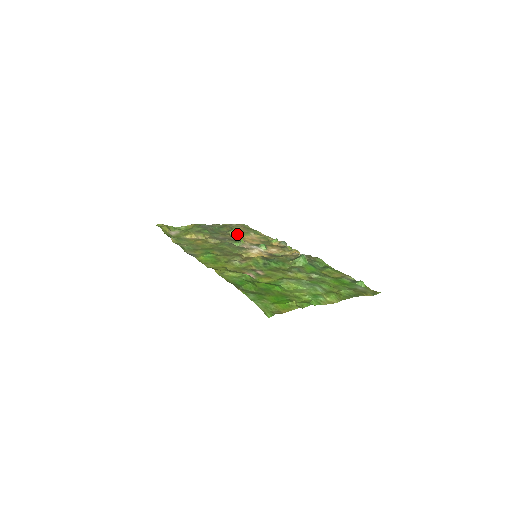
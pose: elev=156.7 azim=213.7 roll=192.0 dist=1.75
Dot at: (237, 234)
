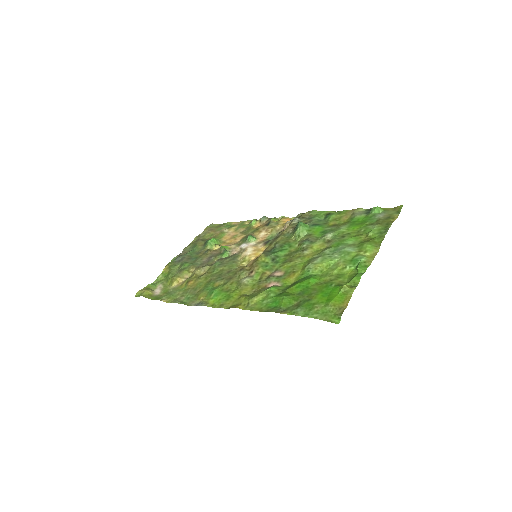
Dot at: (215, 244)
